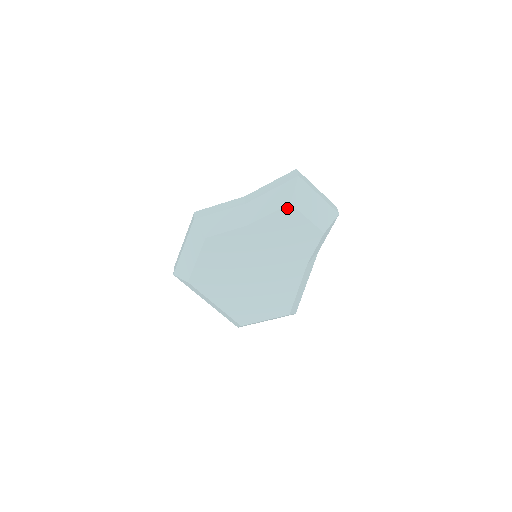
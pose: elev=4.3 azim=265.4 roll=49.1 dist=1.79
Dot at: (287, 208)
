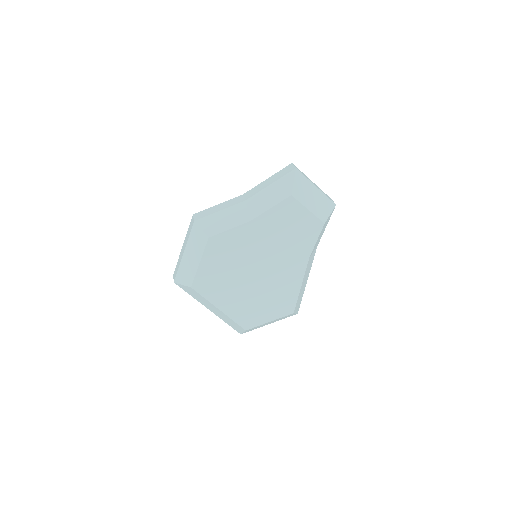
Dot at: (288, 200)
